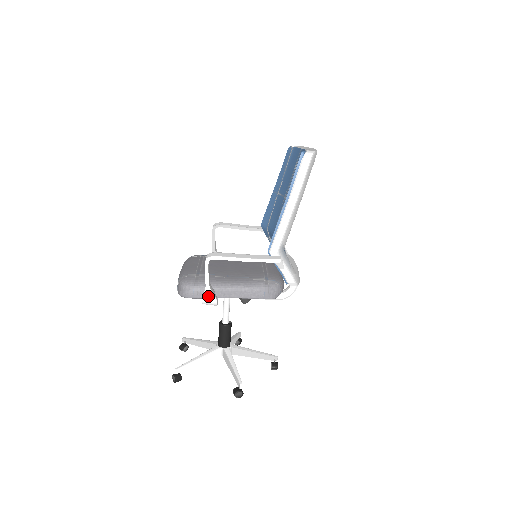
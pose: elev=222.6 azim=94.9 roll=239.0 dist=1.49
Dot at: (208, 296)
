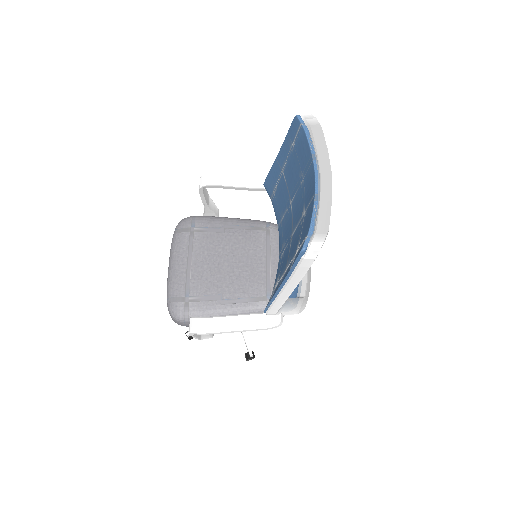
Dot at: occluded
